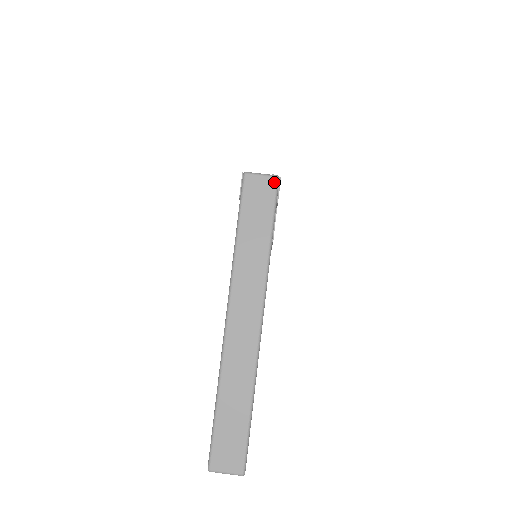
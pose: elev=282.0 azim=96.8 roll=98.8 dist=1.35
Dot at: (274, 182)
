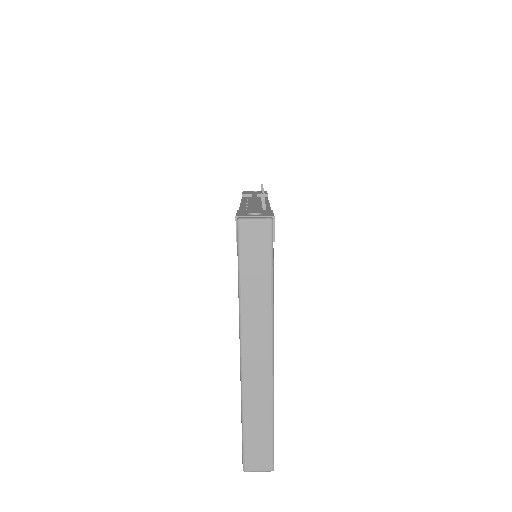
Dot at: (268, 226)
